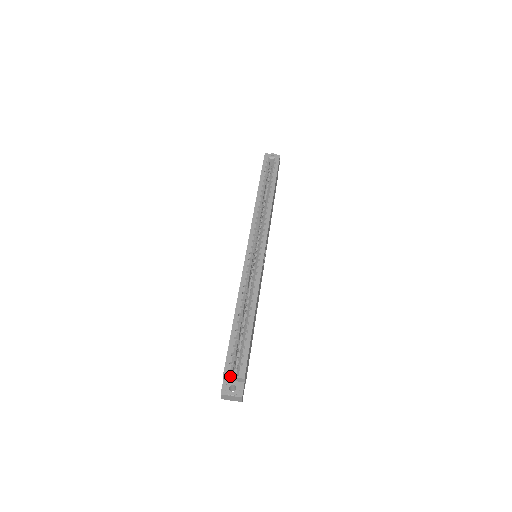
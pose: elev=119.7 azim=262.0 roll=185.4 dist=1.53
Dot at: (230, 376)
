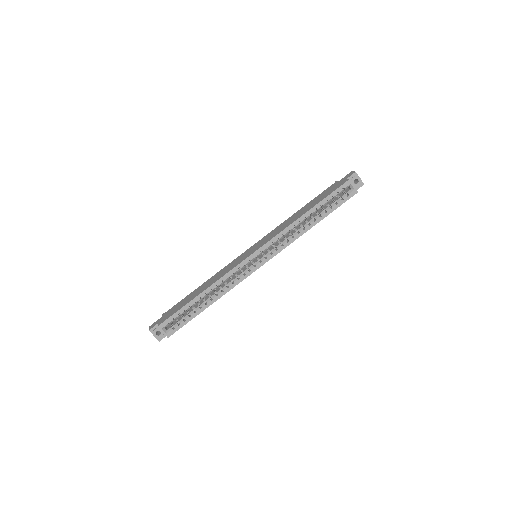
Dot at: (161, 330)
